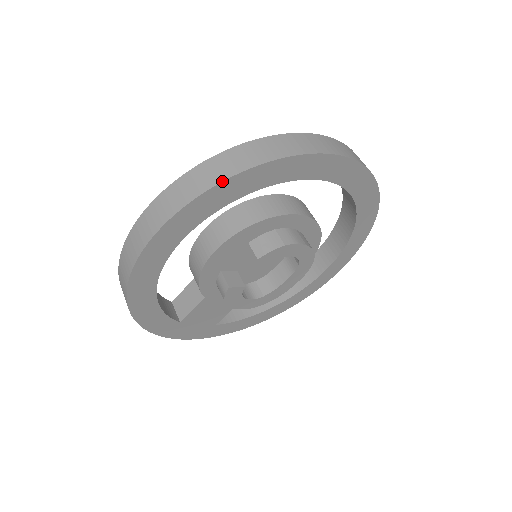
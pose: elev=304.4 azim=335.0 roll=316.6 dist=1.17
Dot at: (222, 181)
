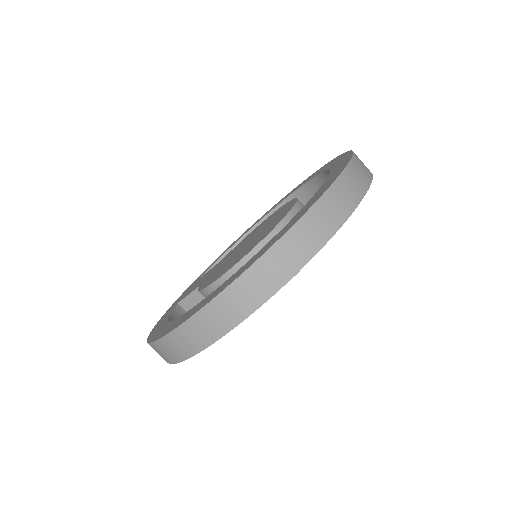
Dot at: (265, 302)
